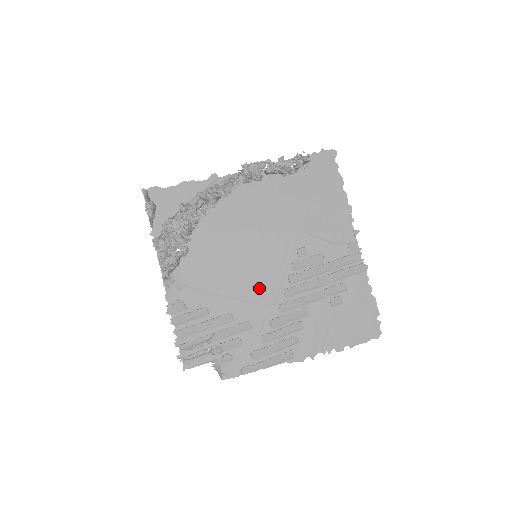
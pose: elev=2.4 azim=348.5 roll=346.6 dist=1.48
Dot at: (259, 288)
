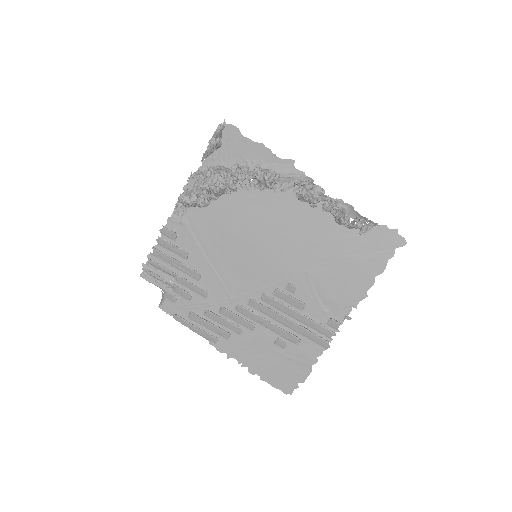
Dot at: (237, 279)
